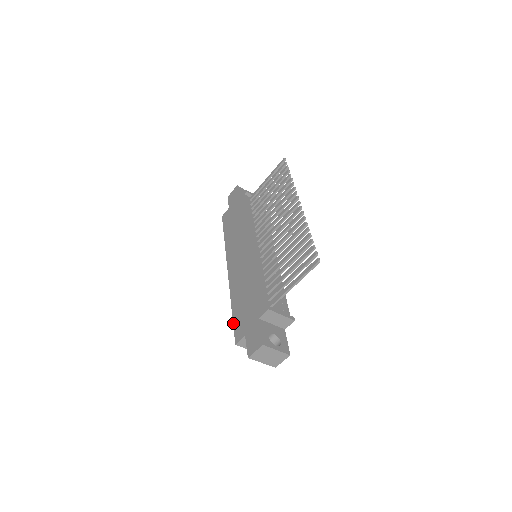
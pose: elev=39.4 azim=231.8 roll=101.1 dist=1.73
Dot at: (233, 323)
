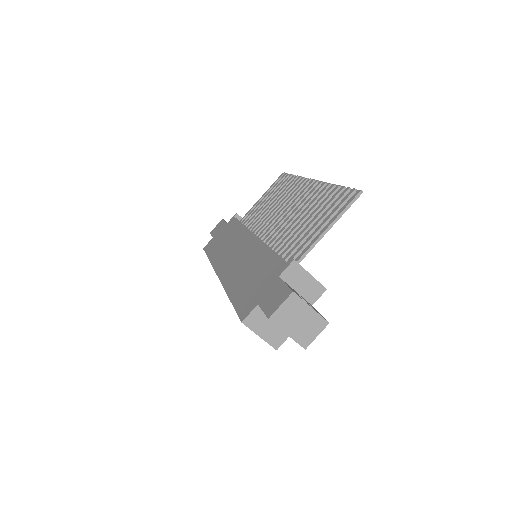
Dot at: (234, 307)
